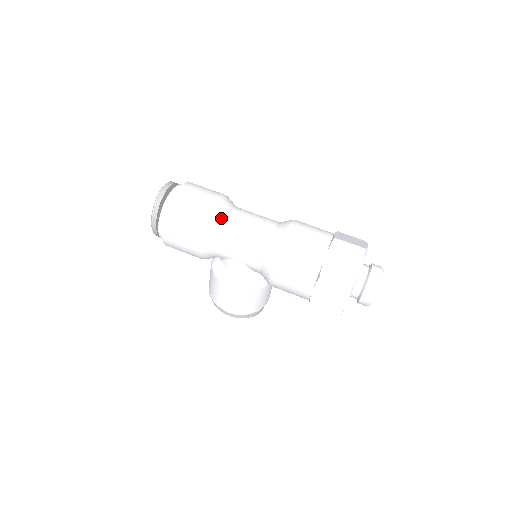
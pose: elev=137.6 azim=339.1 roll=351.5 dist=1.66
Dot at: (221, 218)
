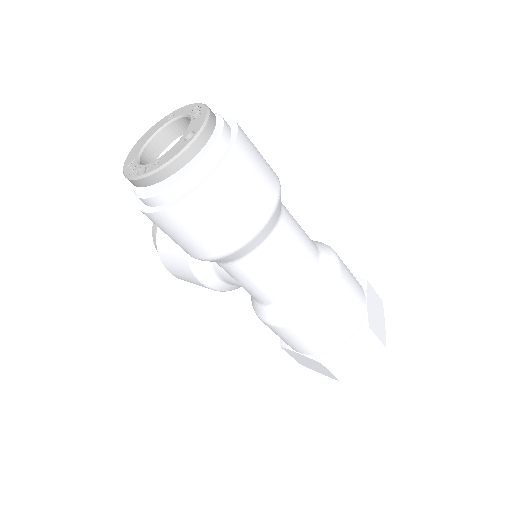
Dot at: (258, 243)
